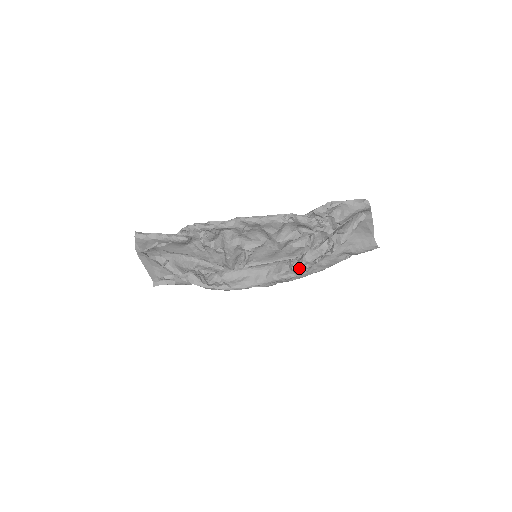
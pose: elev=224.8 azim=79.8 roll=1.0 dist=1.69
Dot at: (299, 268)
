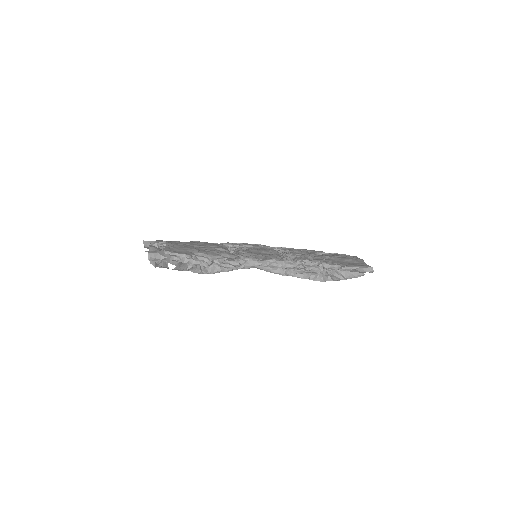
Dot at: (291, 275)
